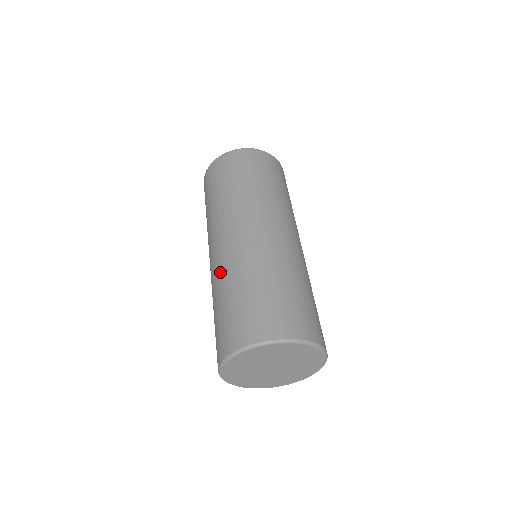
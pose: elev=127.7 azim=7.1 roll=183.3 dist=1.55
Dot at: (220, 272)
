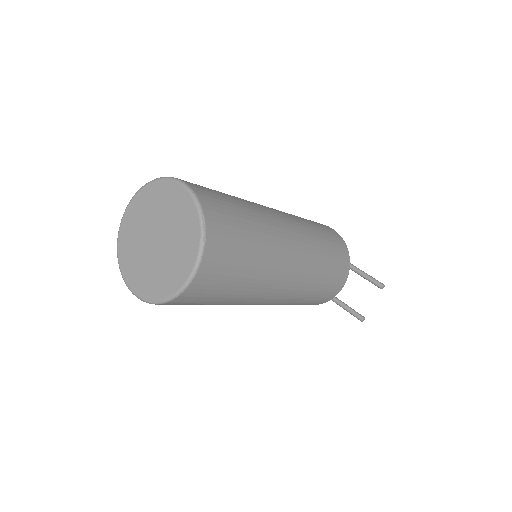
Dot at: occluded
